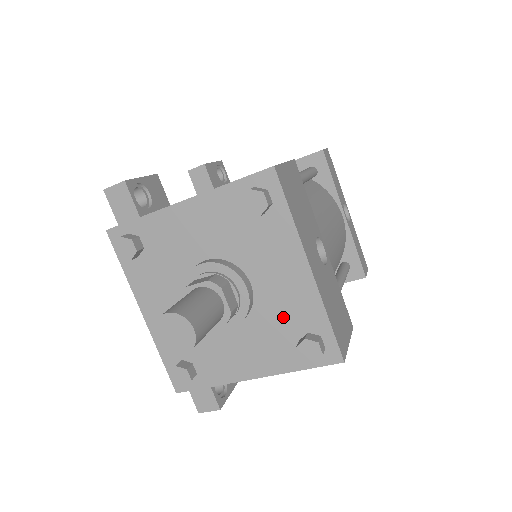
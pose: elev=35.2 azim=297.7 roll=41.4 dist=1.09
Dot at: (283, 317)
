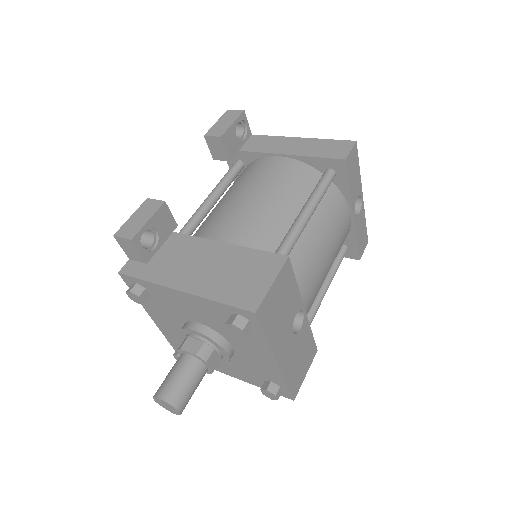
Dot at: (255, 368)
